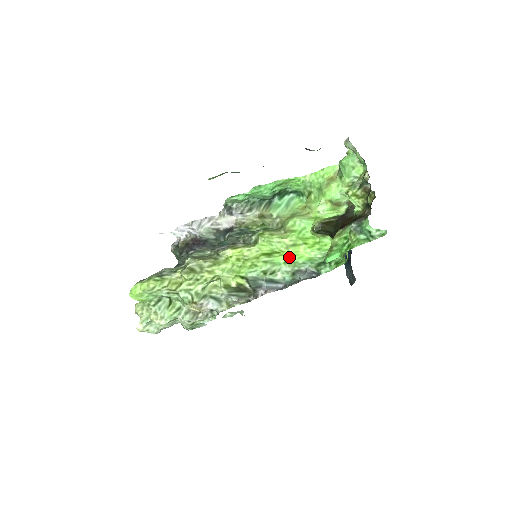
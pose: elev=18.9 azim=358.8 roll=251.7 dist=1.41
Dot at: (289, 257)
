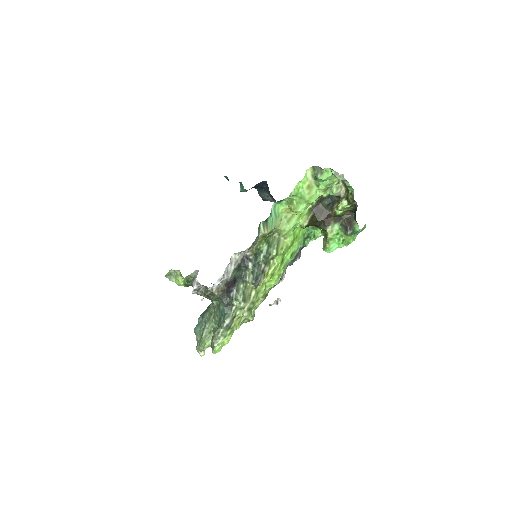
Dot at: (291, 252)
